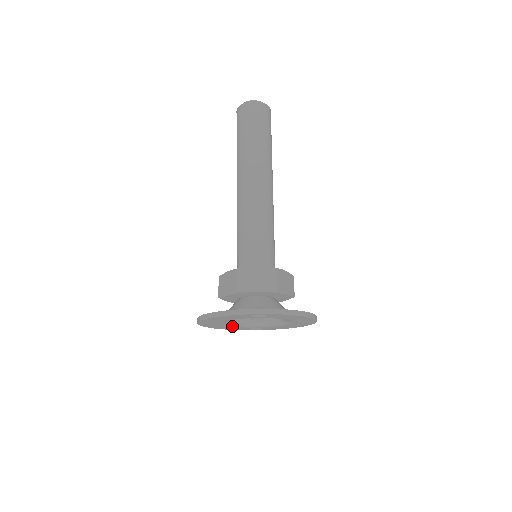
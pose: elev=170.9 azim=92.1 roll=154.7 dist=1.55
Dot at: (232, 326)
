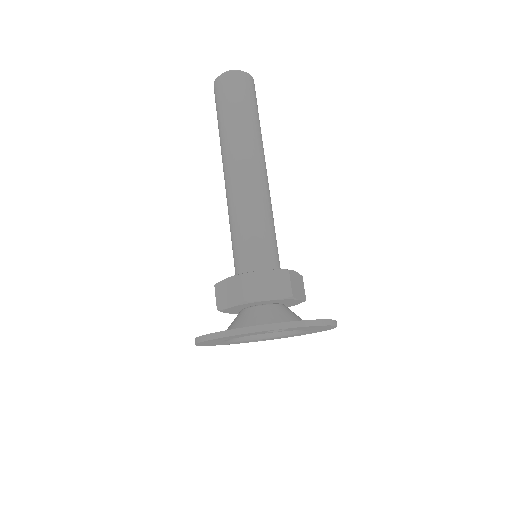
Dot at: (234, 341)
